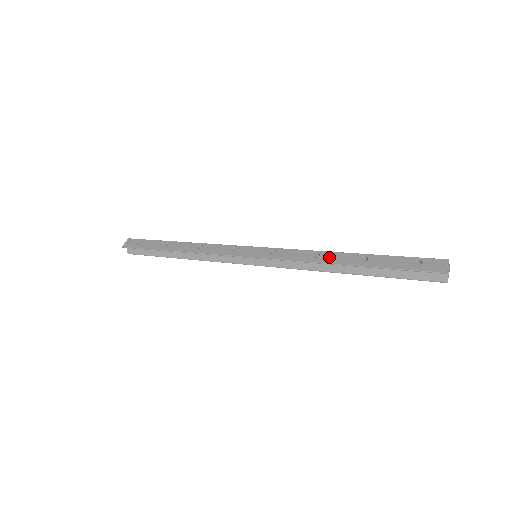
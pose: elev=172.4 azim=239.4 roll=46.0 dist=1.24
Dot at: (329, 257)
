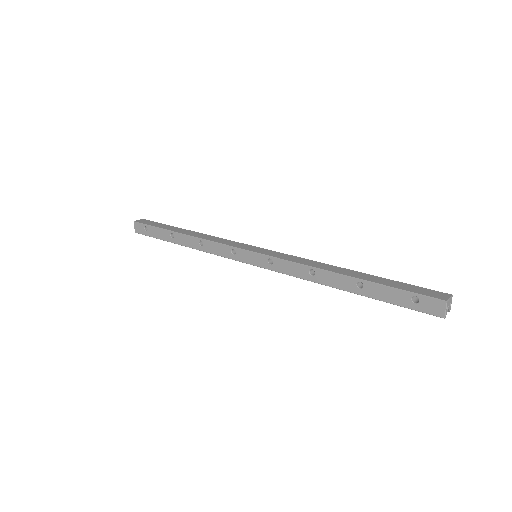
Dot at: (324, 278)
